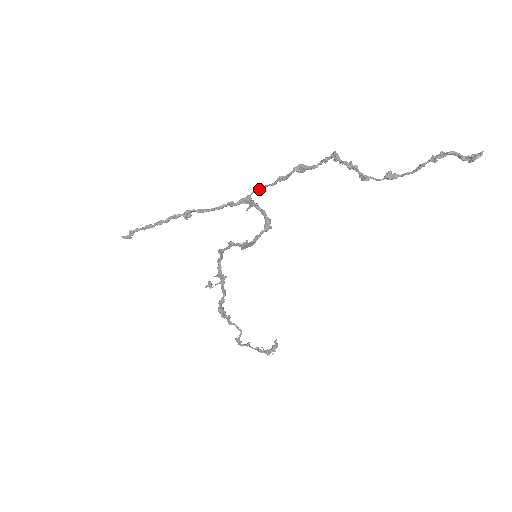
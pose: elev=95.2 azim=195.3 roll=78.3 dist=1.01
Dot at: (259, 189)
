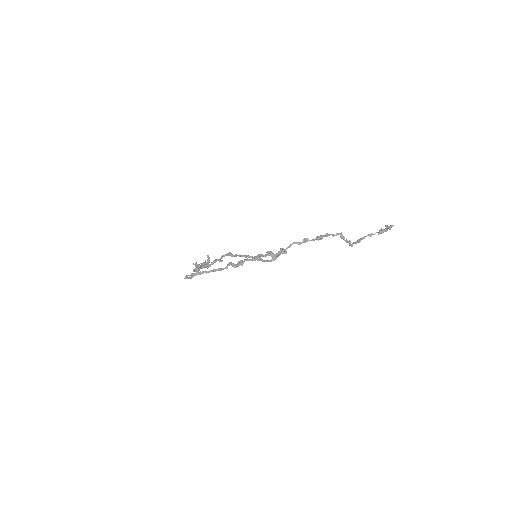
Dot at: occluded
